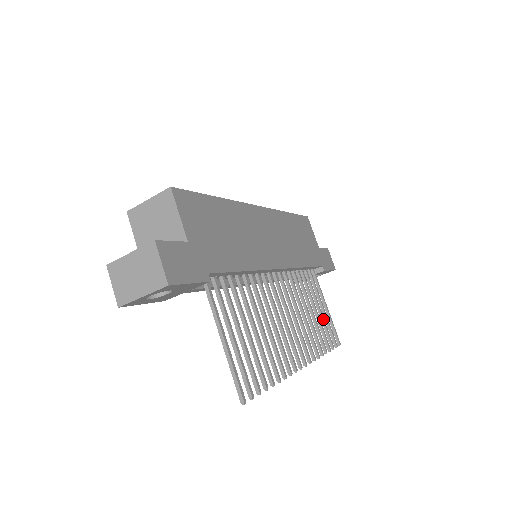
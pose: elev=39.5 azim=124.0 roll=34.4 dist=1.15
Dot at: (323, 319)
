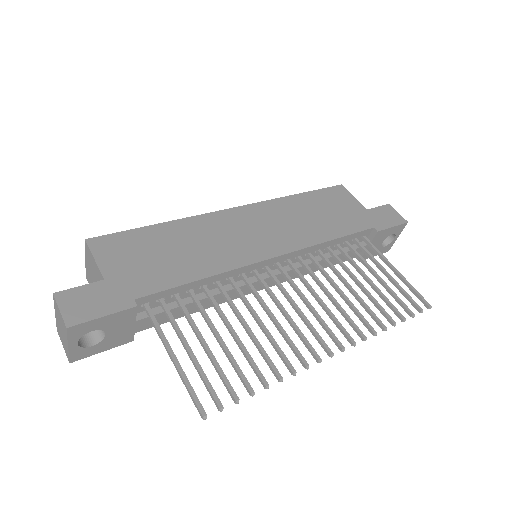
Dot at: (386, 286)
